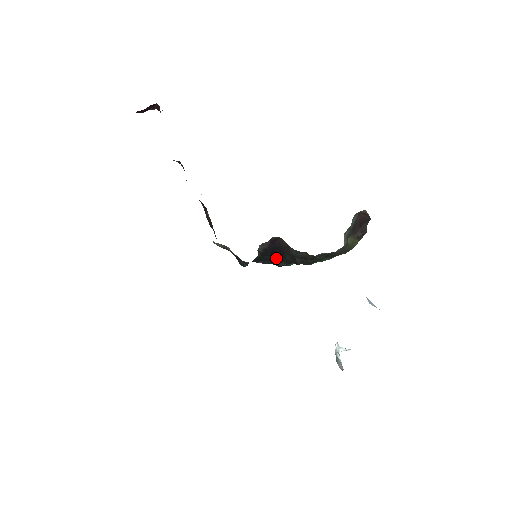
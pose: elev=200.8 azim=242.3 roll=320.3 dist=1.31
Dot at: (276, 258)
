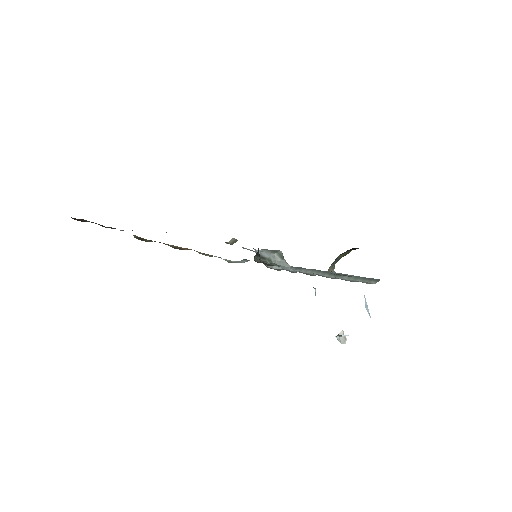
Dot at: occluded
